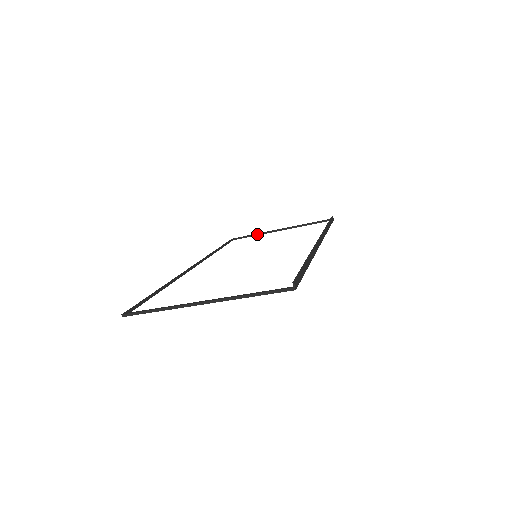
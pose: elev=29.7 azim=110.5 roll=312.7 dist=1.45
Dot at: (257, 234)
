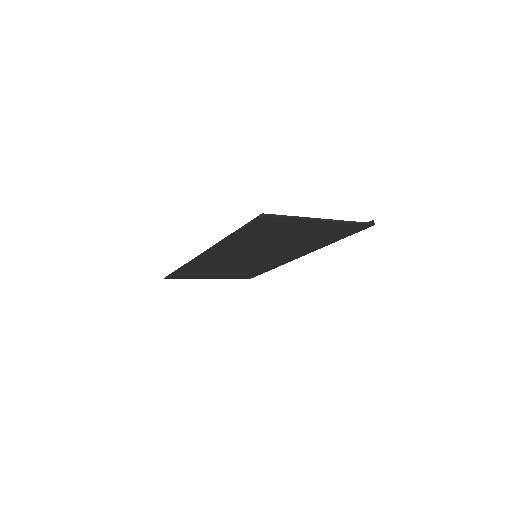
Dot at: (189, 278)
